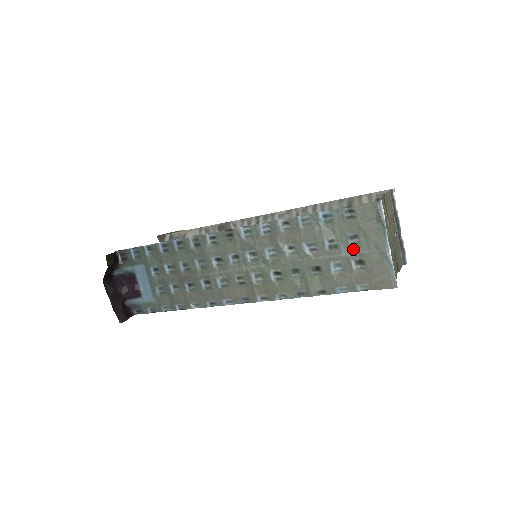
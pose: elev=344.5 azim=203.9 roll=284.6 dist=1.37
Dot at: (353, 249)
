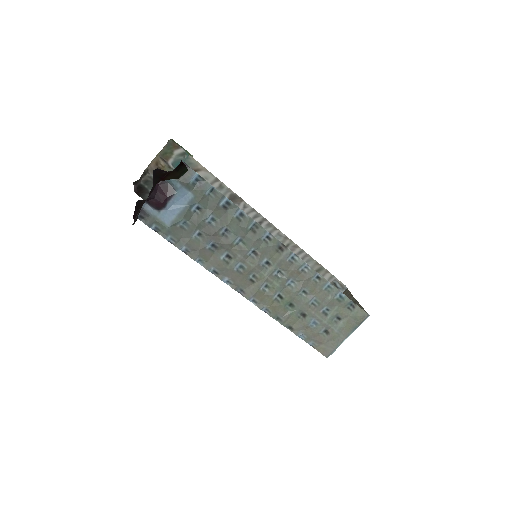
Dot at: (332, 323)
